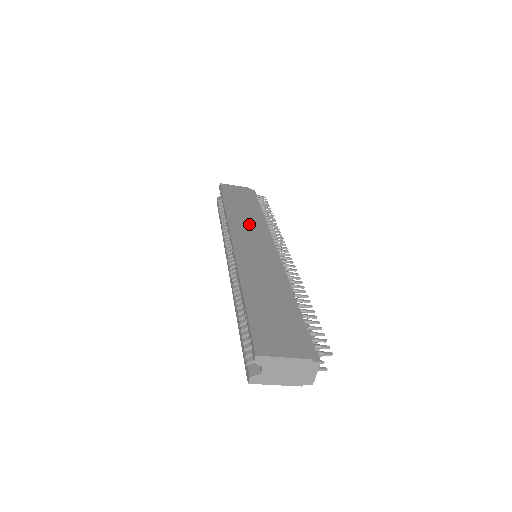
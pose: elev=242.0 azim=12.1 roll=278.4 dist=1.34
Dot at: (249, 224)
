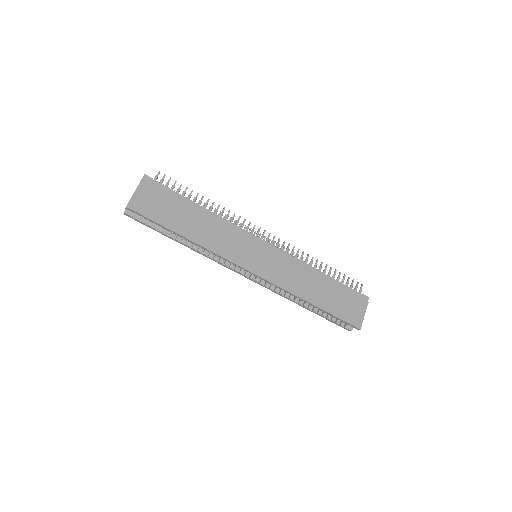
Dot at: (226, 238)
